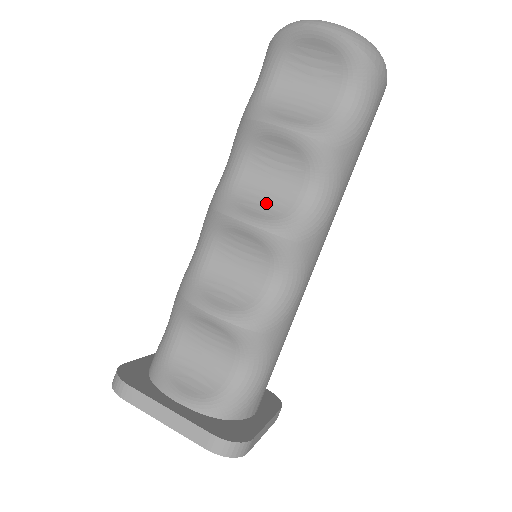
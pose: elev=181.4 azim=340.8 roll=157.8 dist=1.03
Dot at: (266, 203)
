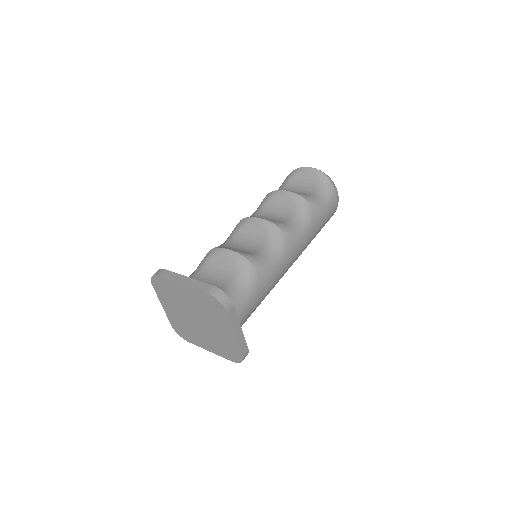
Dot at: (270, 219)
